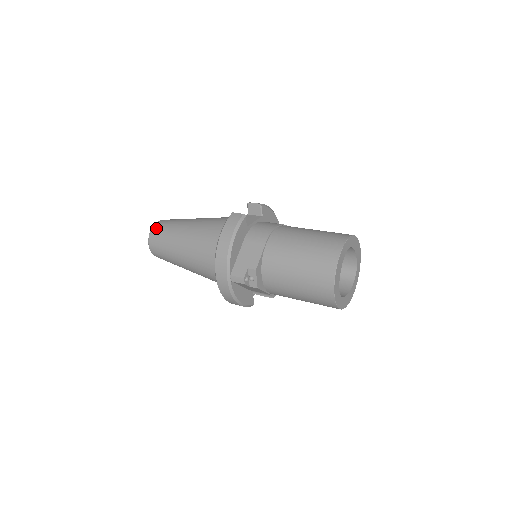
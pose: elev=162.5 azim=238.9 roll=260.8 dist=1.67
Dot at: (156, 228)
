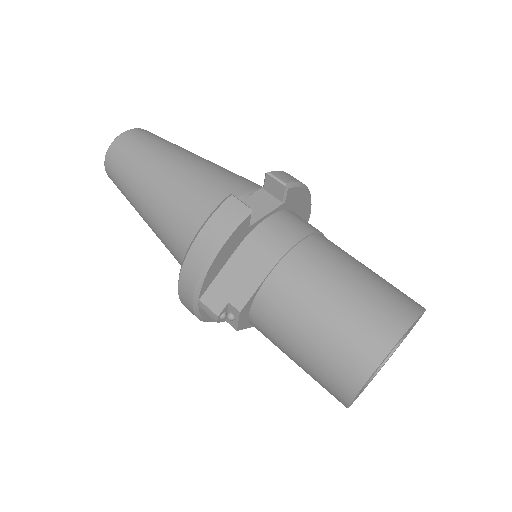
Dot at: (118, 145)
